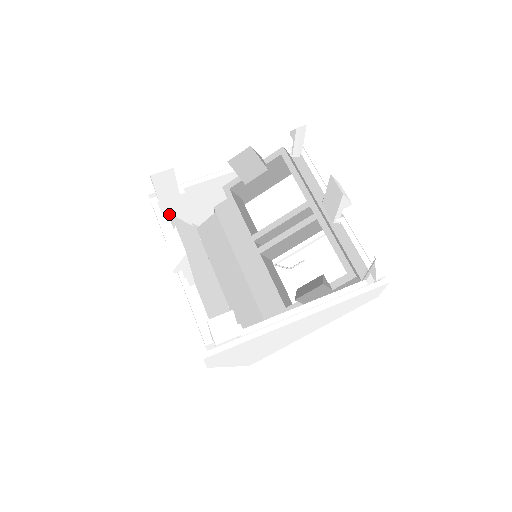
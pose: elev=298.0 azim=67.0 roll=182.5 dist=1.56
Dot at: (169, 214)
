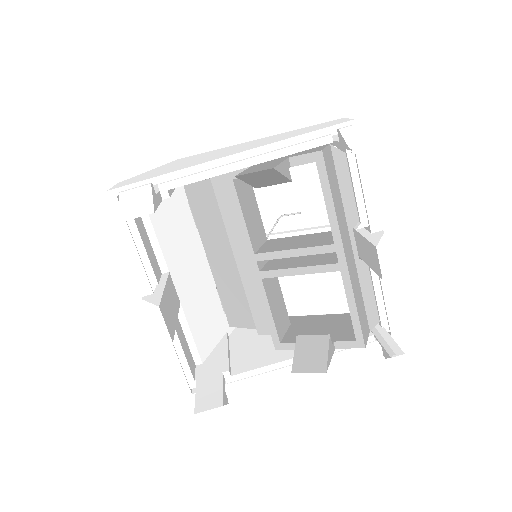
Dot at: occluded
